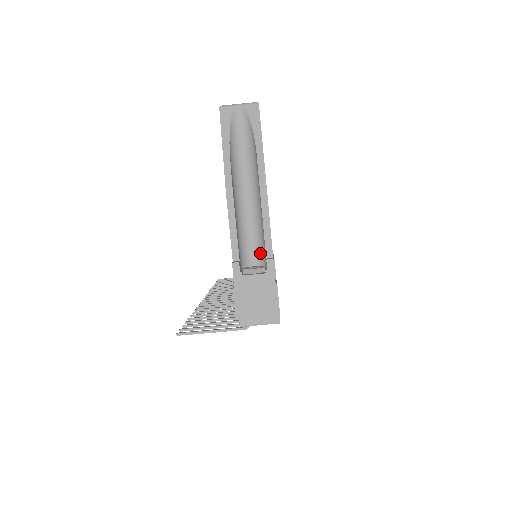
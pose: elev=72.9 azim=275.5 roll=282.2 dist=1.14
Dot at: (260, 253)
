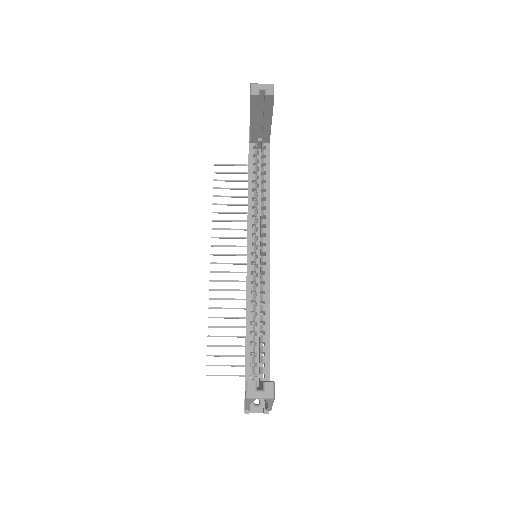
Dot at: occluded
